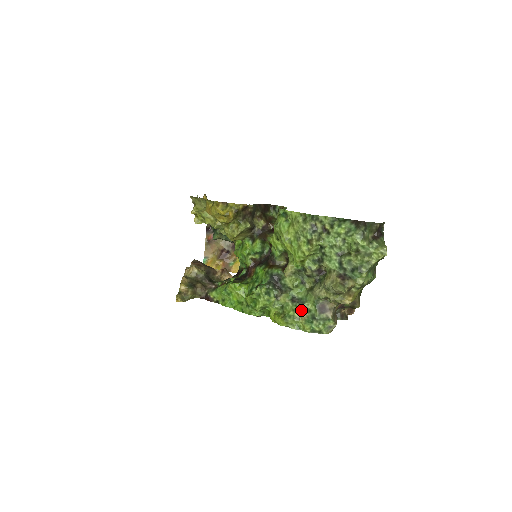
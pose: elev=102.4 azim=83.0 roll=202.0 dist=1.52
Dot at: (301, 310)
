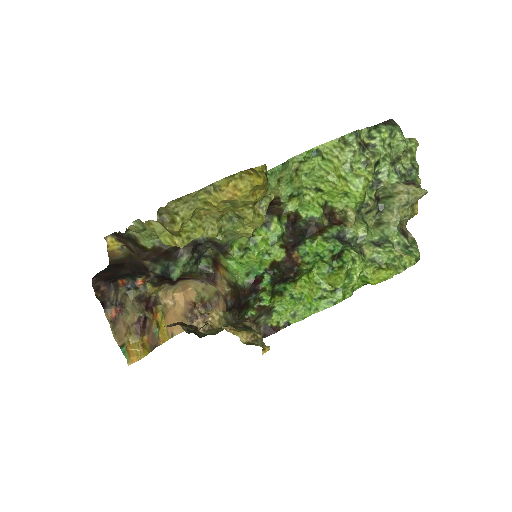
Dot at: (393, 247)
